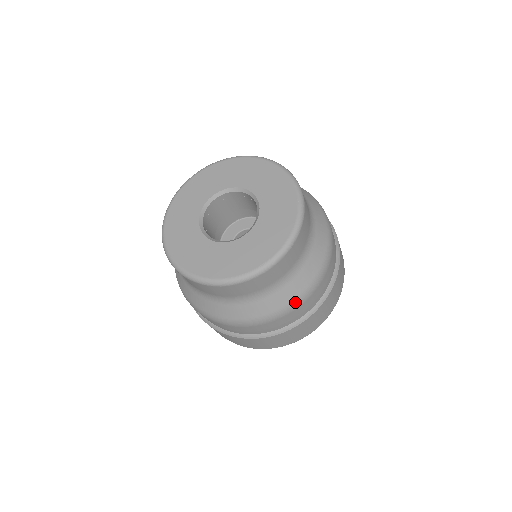
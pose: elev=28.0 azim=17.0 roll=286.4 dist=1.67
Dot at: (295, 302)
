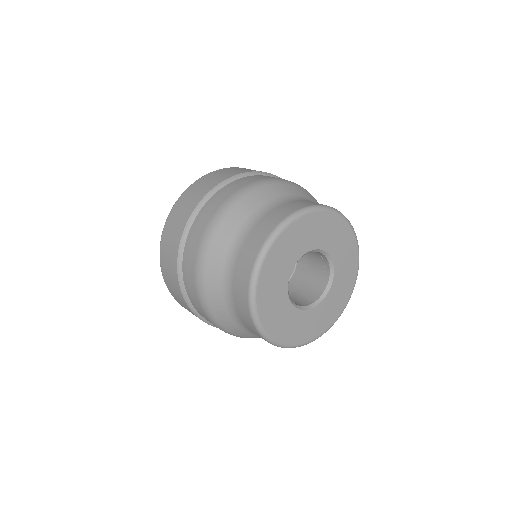
Dot at: occluded
